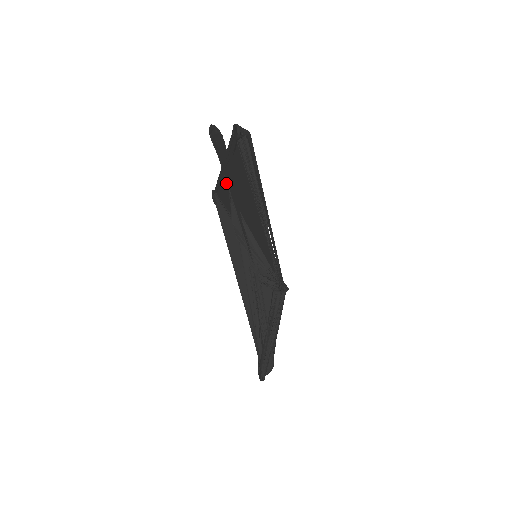
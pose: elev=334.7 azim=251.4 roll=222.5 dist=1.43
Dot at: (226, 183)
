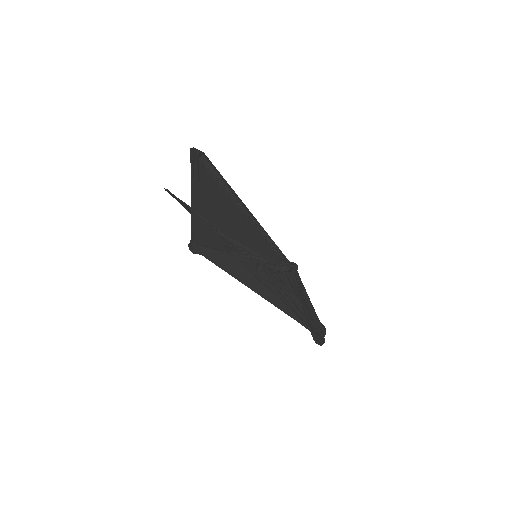
Dot at: (200, 219)
